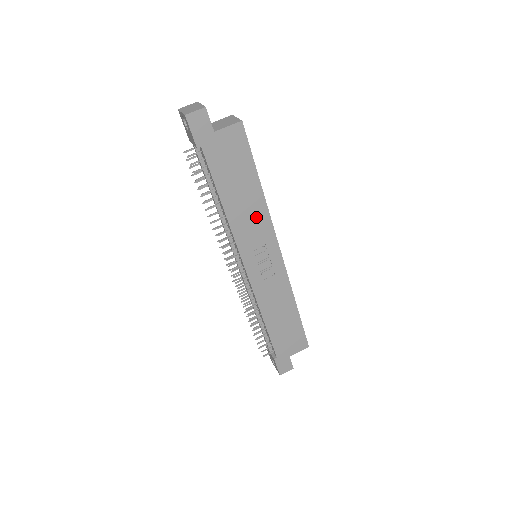
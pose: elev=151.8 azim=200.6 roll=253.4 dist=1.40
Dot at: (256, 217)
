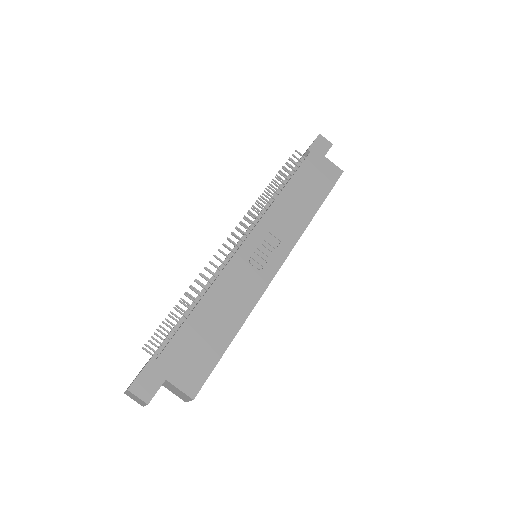
Dot at: (294, 221)
